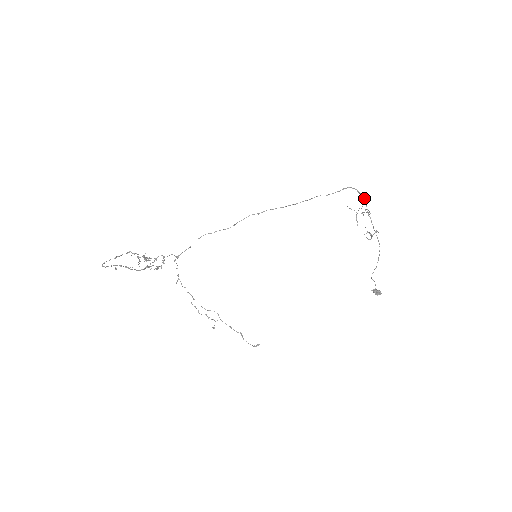
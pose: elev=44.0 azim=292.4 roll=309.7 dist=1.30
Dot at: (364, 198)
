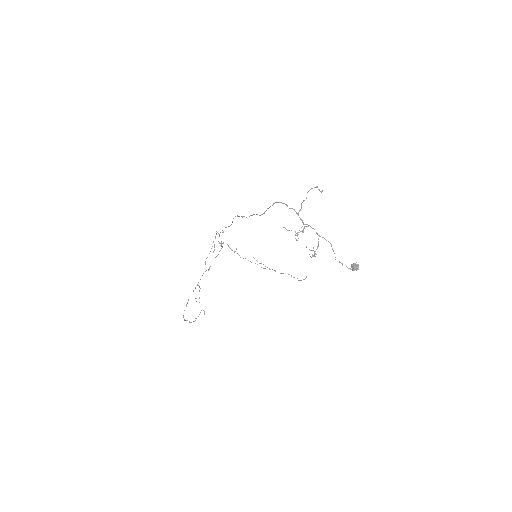
Dot at: occluded
